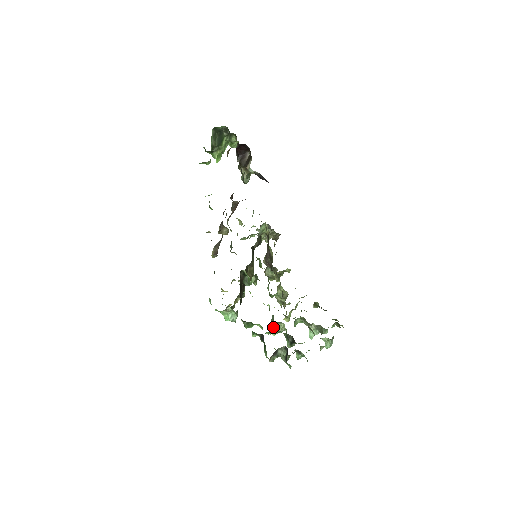
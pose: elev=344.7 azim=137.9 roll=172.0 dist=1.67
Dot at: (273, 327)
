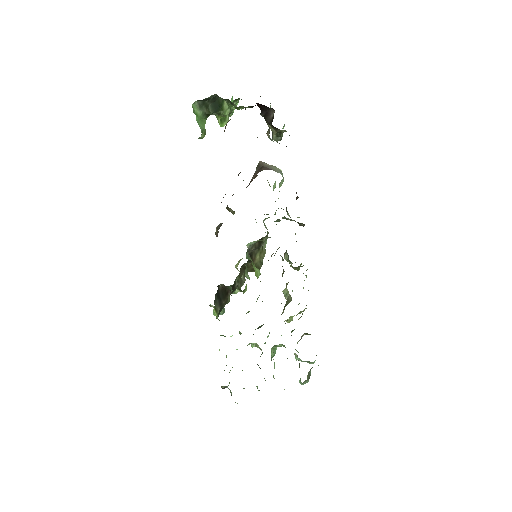
Dot at: occluded
